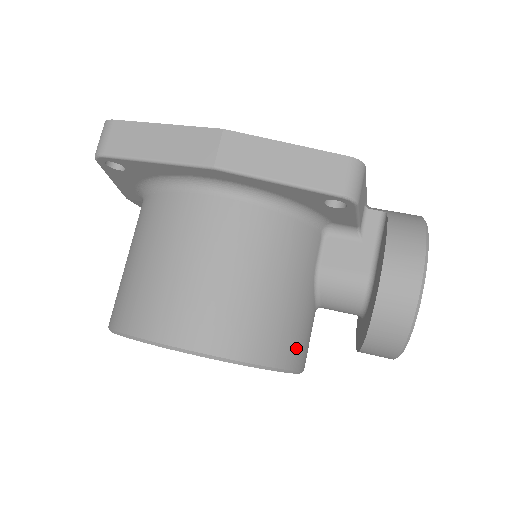
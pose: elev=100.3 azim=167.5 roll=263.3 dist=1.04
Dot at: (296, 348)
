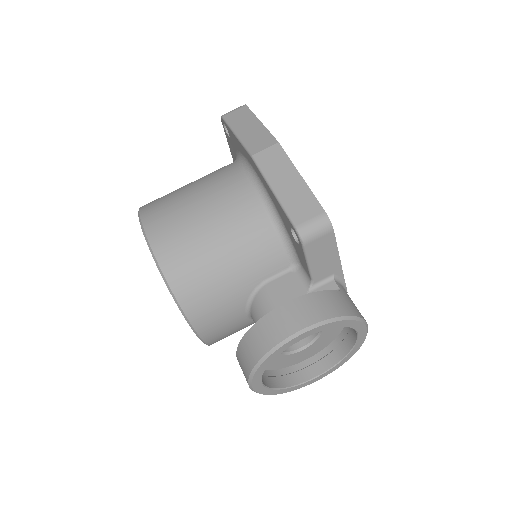
Dot at: (201, 307)
